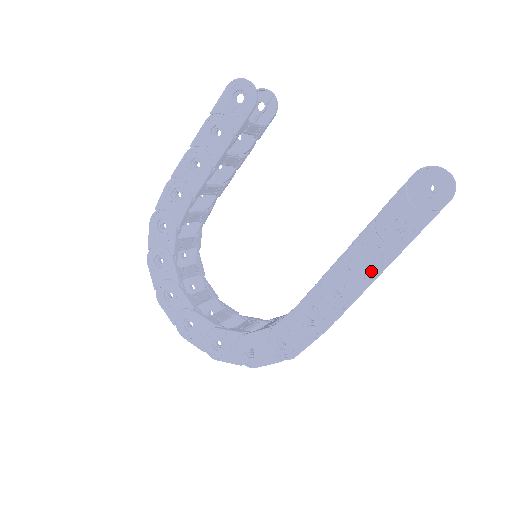
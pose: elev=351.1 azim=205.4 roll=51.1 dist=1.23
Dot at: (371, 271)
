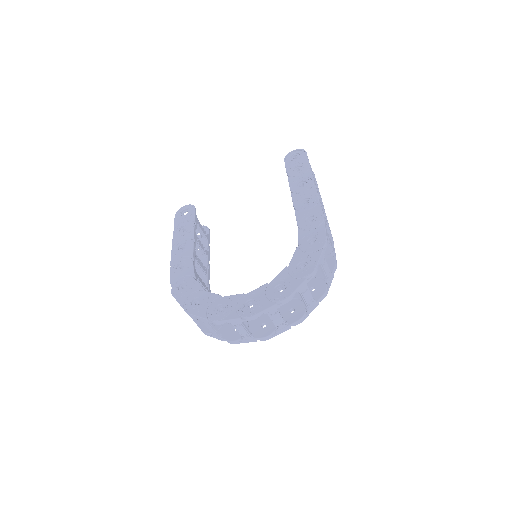
Dot at: (309, 184)
